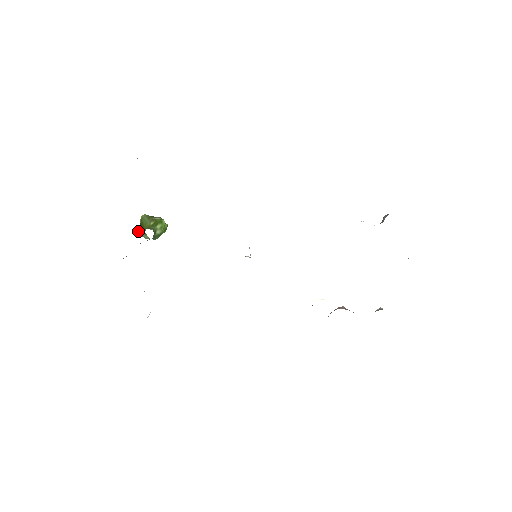
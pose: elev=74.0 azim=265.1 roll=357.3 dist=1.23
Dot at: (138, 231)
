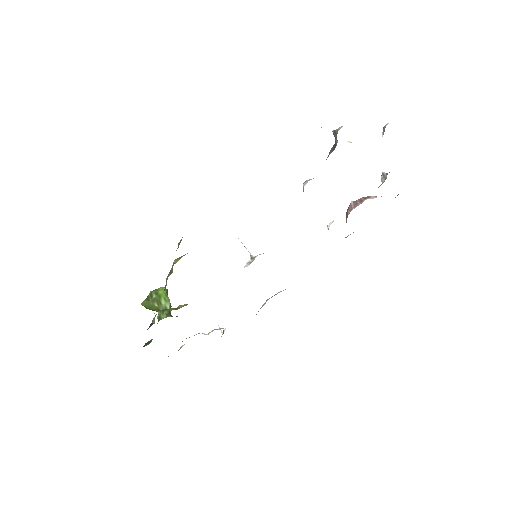
Dot at: occluded
